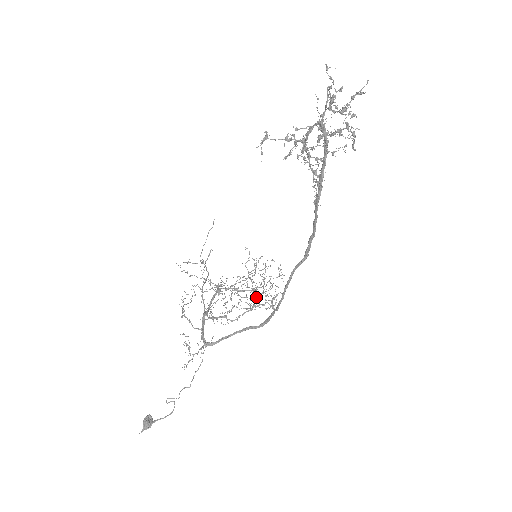
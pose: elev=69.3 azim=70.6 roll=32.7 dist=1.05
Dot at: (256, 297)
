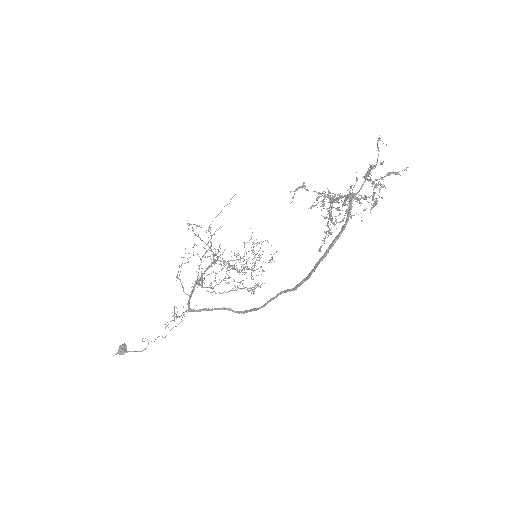
Dot at: (243, 280)
